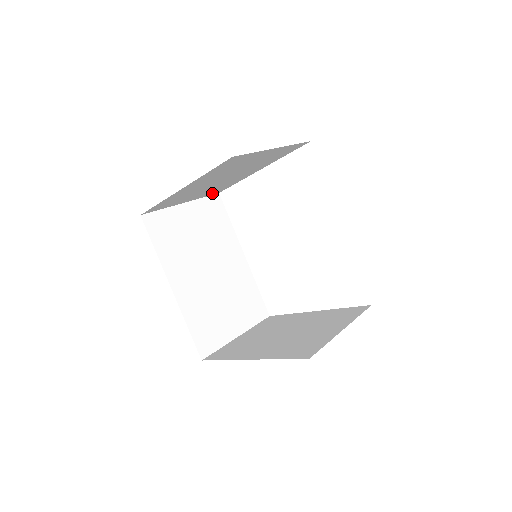
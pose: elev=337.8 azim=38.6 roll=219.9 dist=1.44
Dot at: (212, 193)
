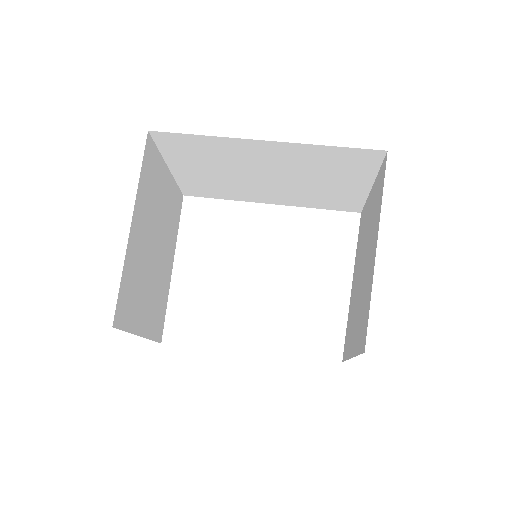
Dot at: (156, 331)
